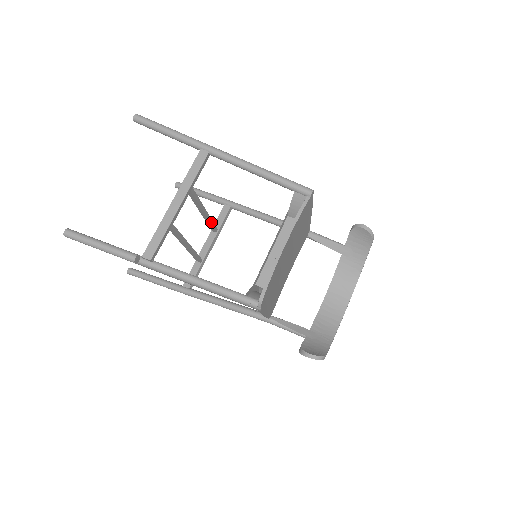
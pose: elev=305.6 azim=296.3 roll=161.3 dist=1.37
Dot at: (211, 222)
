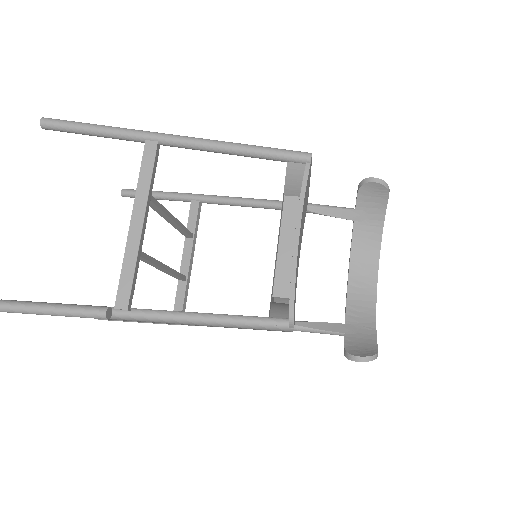
Dot at: (183, 228)
